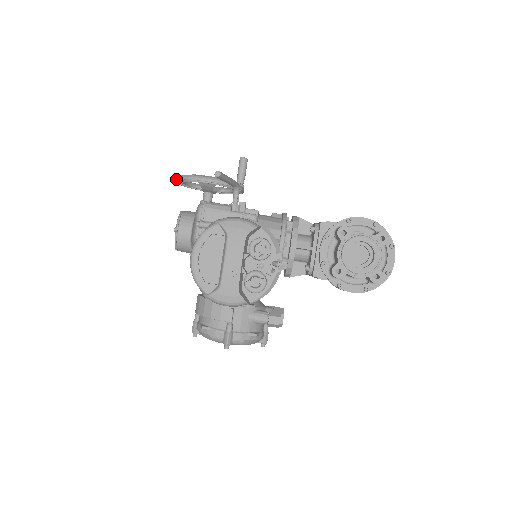
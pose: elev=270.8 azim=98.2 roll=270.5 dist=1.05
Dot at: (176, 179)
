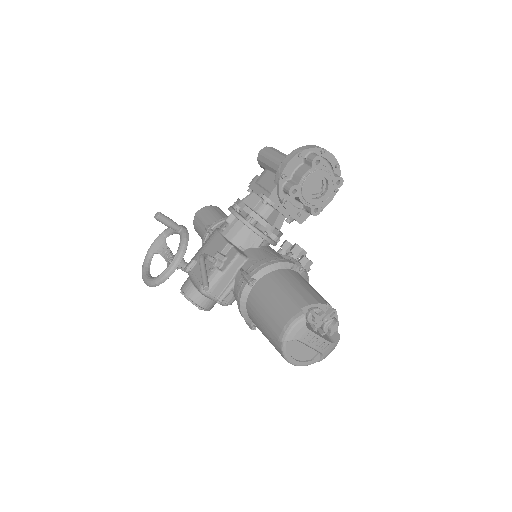
Dot at: occluded
